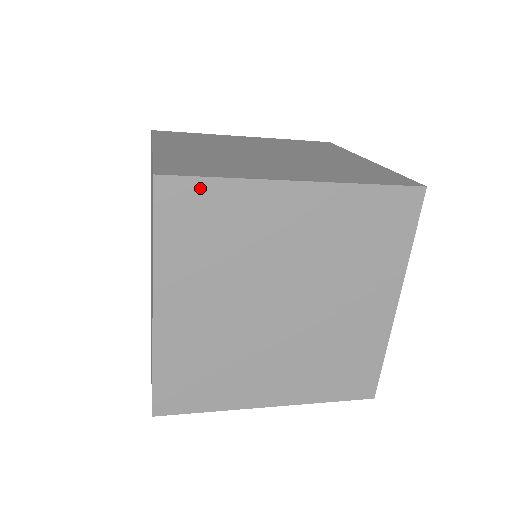
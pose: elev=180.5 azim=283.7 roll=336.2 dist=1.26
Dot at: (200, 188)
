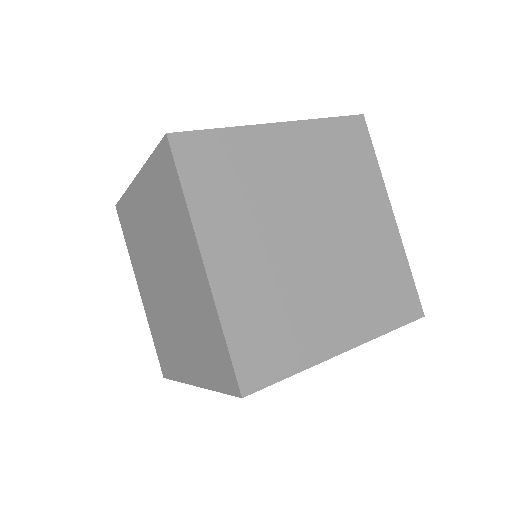
Dot at: occluded
